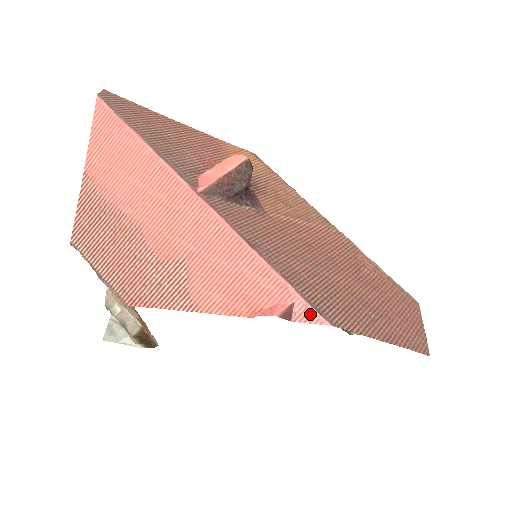
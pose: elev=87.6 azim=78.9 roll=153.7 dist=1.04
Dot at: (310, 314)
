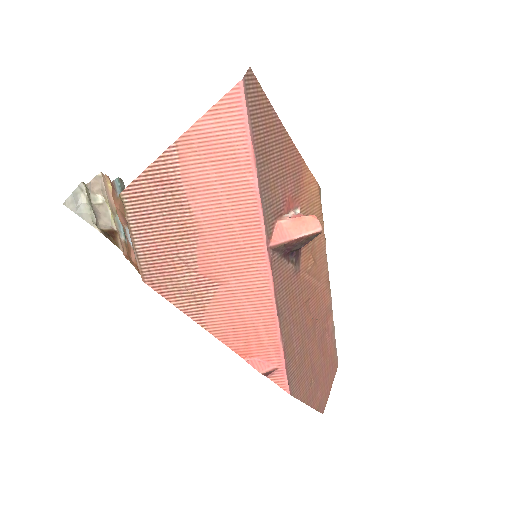
Dot at: (282, 380)
